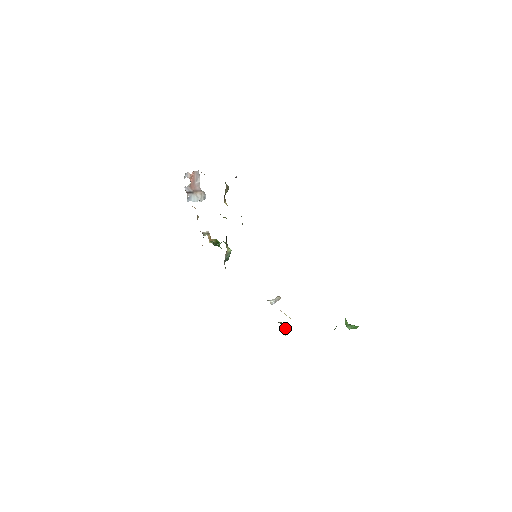
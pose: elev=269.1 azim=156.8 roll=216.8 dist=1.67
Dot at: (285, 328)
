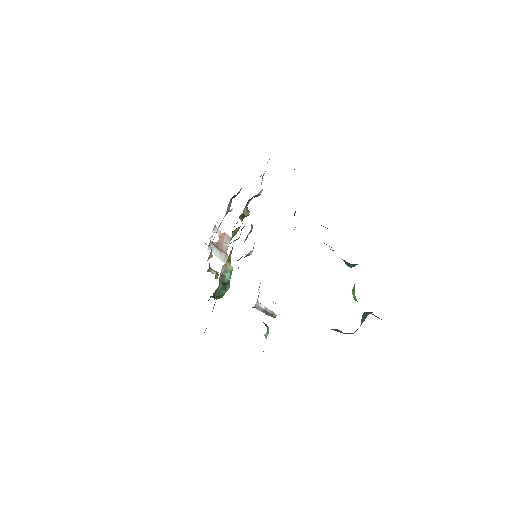
Dot at: (268, 330)
